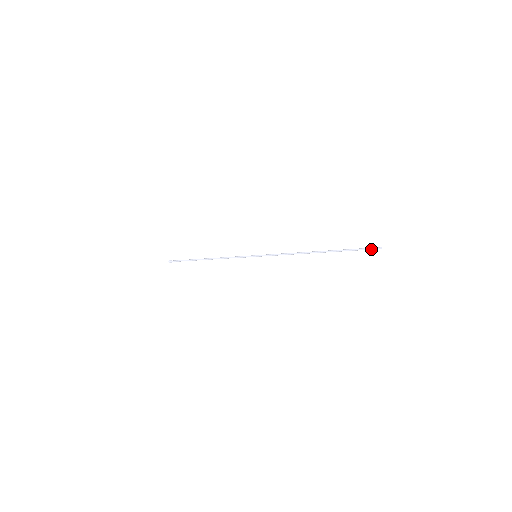
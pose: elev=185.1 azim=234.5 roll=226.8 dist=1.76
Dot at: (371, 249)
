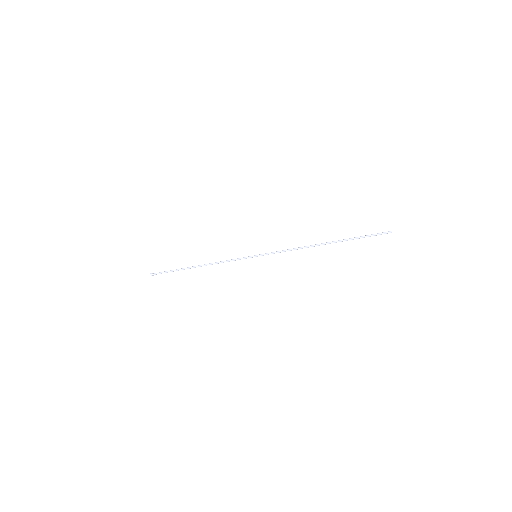
Dot at: (381, 234)
